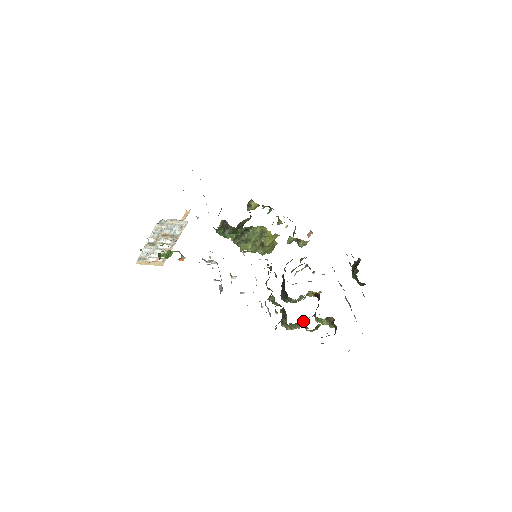
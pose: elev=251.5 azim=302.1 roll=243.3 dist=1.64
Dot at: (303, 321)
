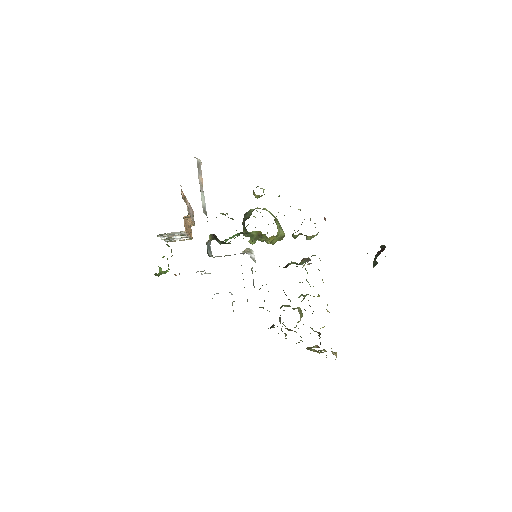
Dot at: occluded
